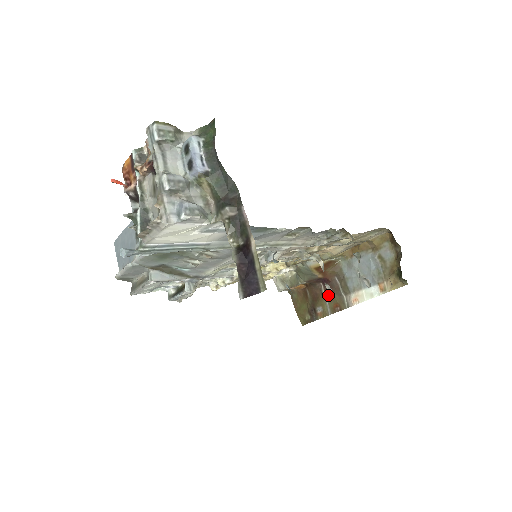
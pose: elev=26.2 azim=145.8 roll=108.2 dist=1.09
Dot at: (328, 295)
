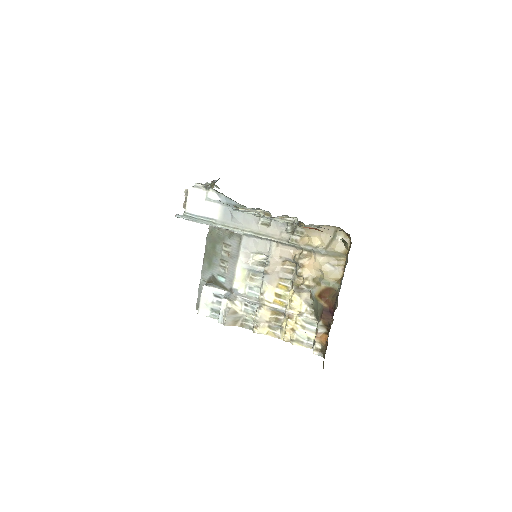
Dot at: (332, 320)
